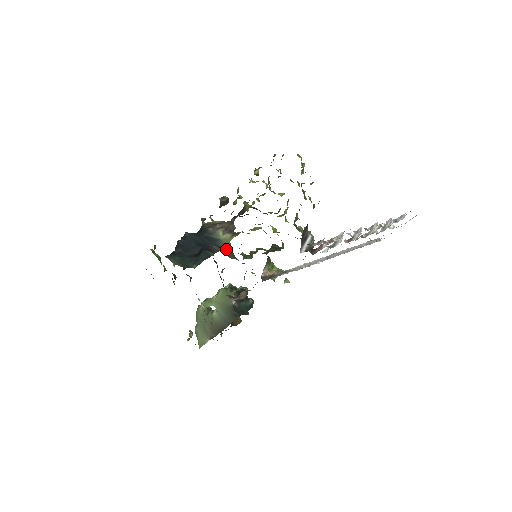
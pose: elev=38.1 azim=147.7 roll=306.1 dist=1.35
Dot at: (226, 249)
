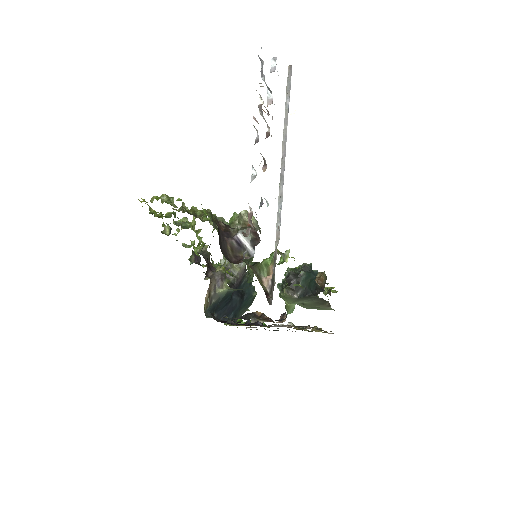
Dot at: occluded
